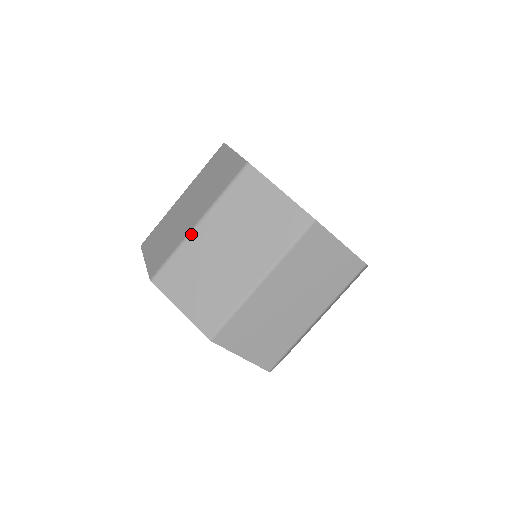
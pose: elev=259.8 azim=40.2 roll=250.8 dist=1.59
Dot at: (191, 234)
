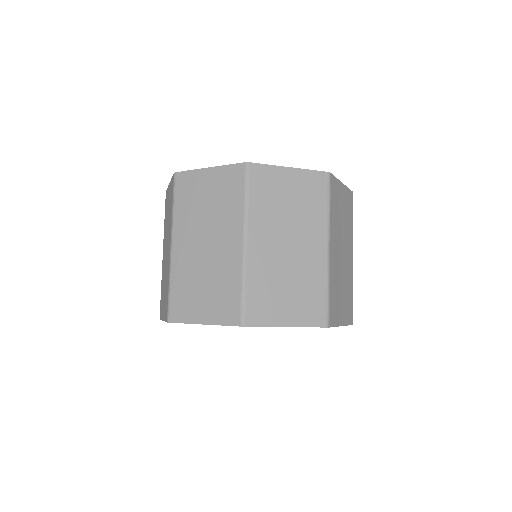
Dot at: (162, 265)
